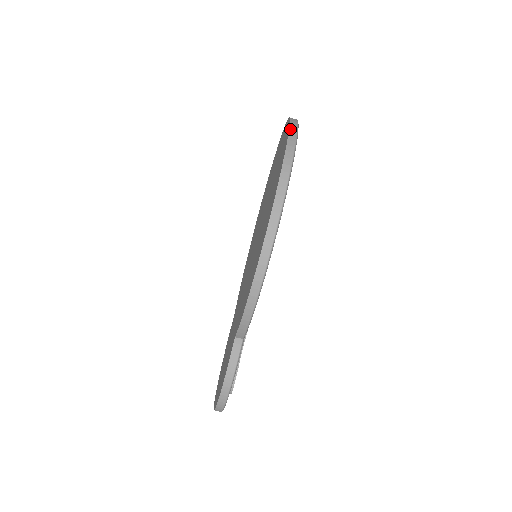
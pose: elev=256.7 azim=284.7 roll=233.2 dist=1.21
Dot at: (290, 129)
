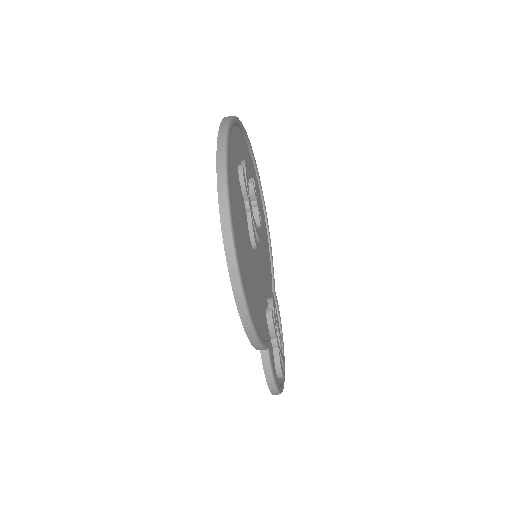
Dot at: (217, 163)
